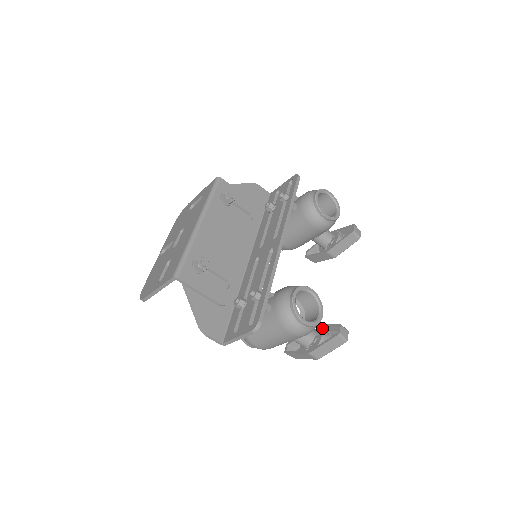
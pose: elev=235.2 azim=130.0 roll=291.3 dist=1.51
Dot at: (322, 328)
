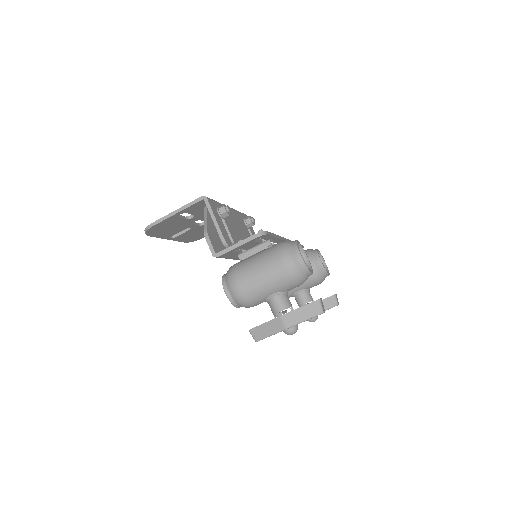
Dot at: occluded
